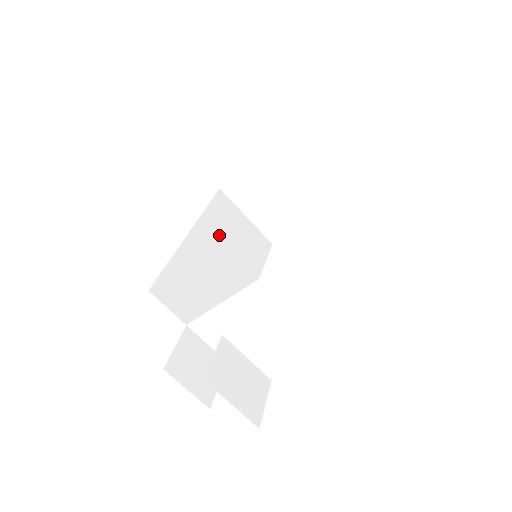
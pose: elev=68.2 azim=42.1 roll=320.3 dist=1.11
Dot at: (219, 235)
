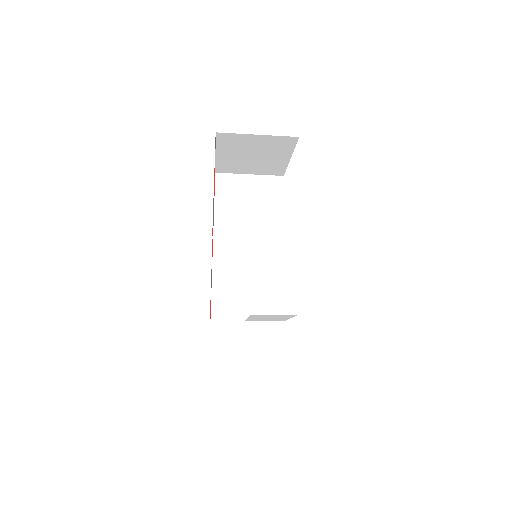
Dot at: (235, 222)
